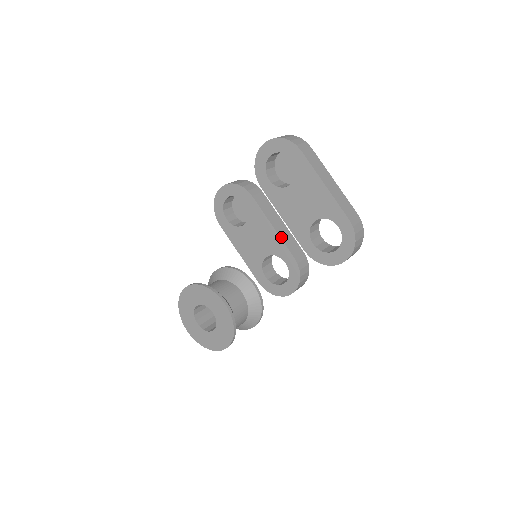
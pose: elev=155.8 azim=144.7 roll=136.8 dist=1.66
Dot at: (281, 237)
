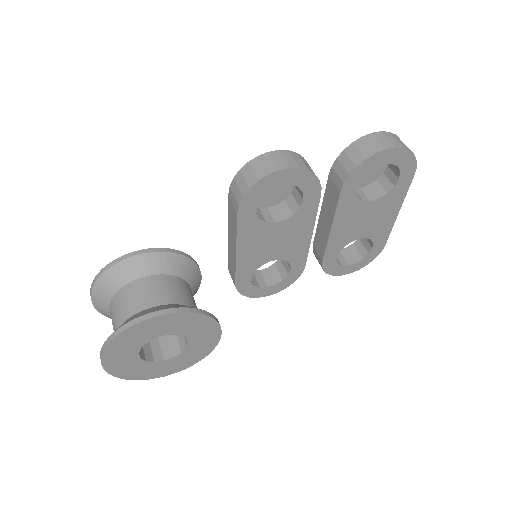
Dot at: (309, 244)
